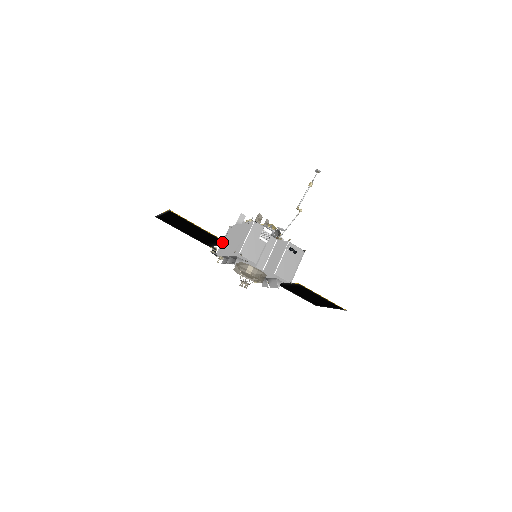
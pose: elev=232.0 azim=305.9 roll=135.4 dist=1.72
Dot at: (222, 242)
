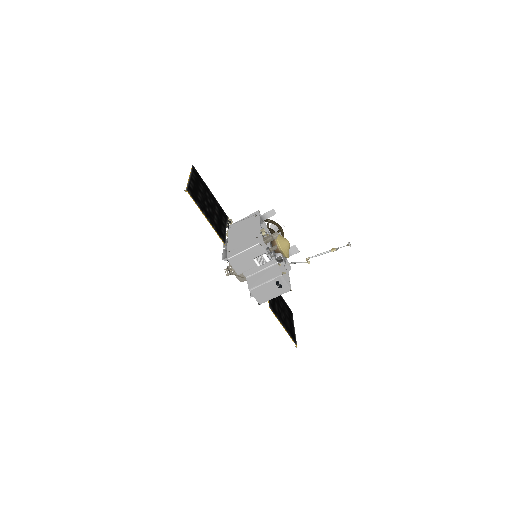
Dot at: (223, 237)
